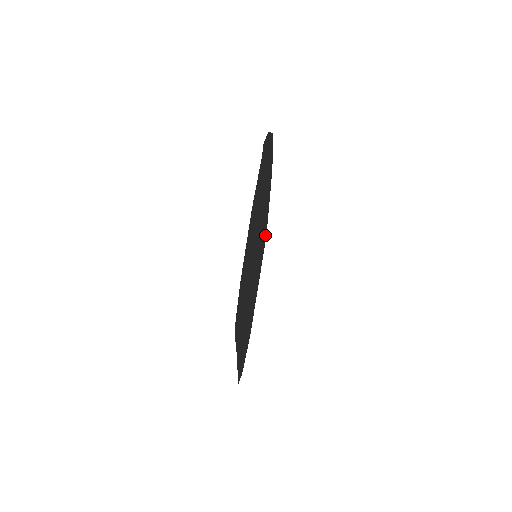
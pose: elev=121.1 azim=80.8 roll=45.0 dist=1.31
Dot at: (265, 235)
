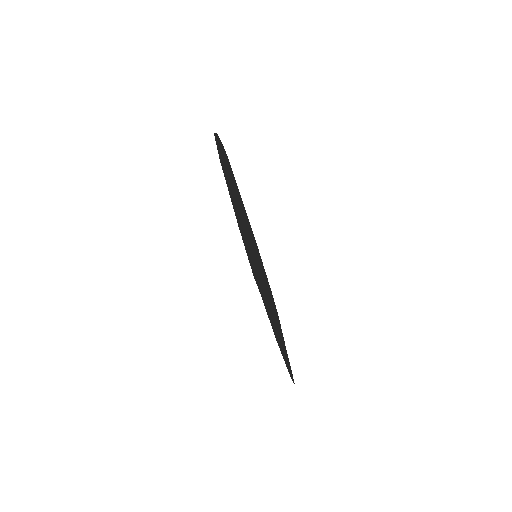
Dot at: occluded
